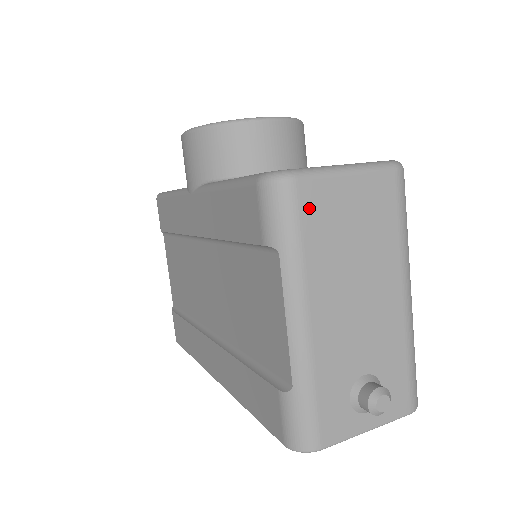
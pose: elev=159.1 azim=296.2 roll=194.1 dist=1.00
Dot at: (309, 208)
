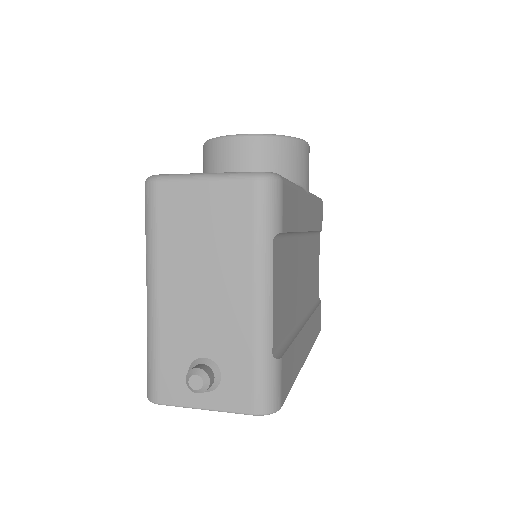
Dot at: (165, 205)
